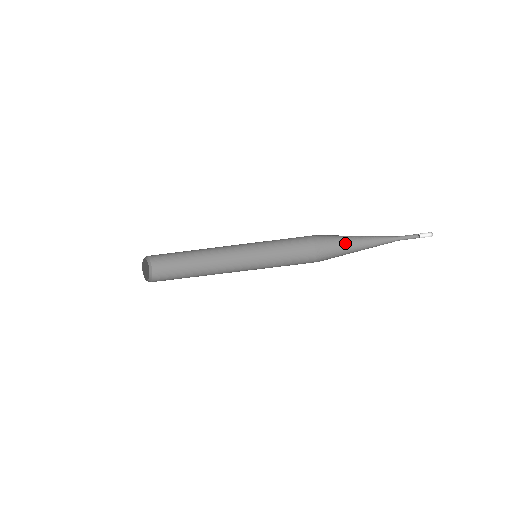
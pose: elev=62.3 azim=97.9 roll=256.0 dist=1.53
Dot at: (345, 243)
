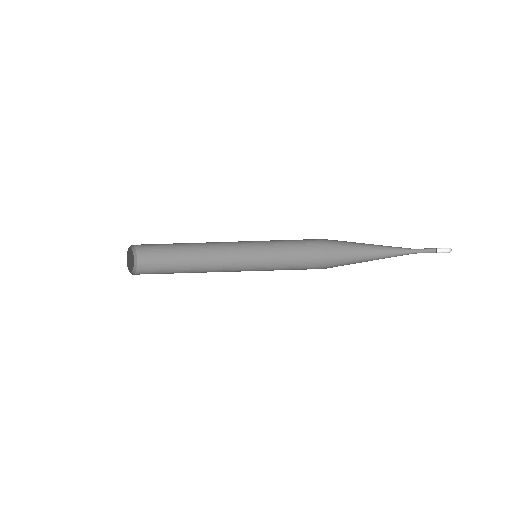
Dot at: (355, 245)
